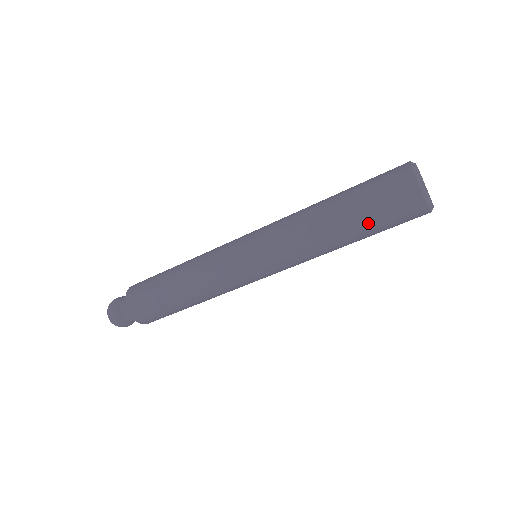
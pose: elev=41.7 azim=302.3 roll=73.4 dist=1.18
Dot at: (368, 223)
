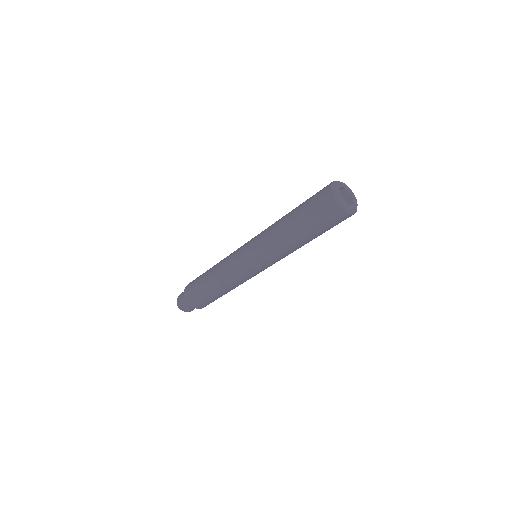
Dot at: (310, 226)
